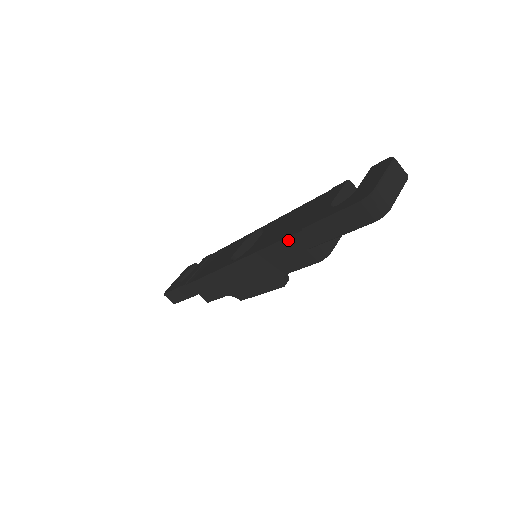
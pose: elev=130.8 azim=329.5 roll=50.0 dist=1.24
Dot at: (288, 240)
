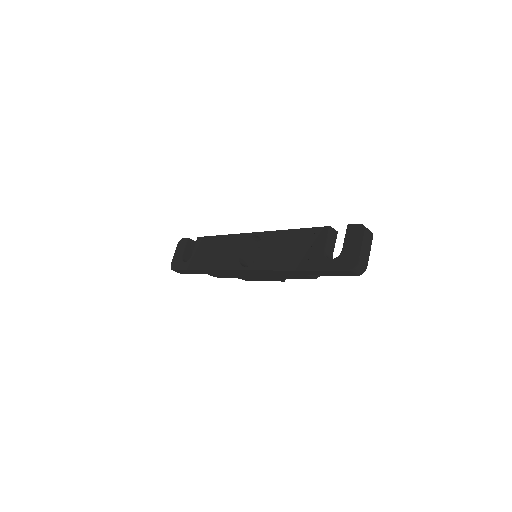
Dot at: (294, 271)
